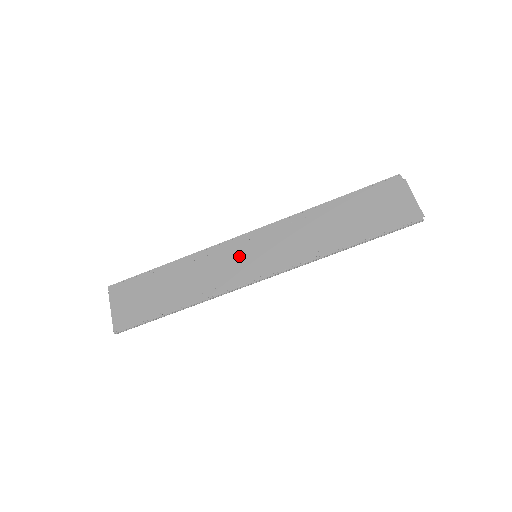
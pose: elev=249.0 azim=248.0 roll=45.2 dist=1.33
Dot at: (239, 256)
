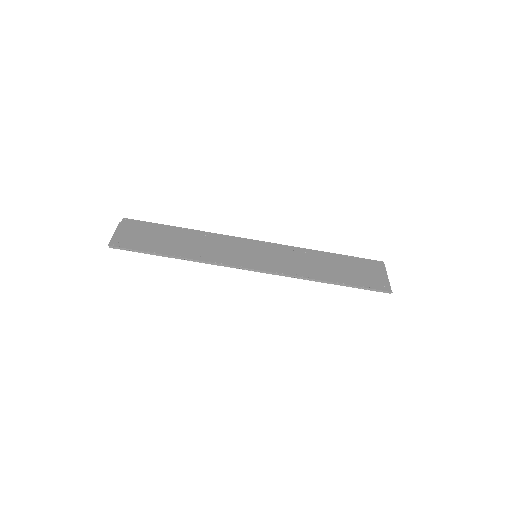
Dot at: (243, 249)
